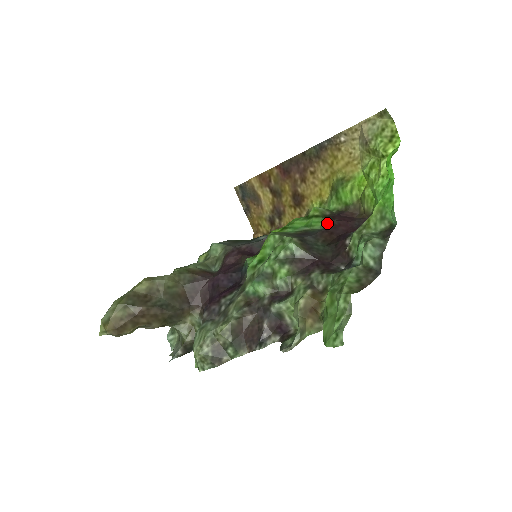
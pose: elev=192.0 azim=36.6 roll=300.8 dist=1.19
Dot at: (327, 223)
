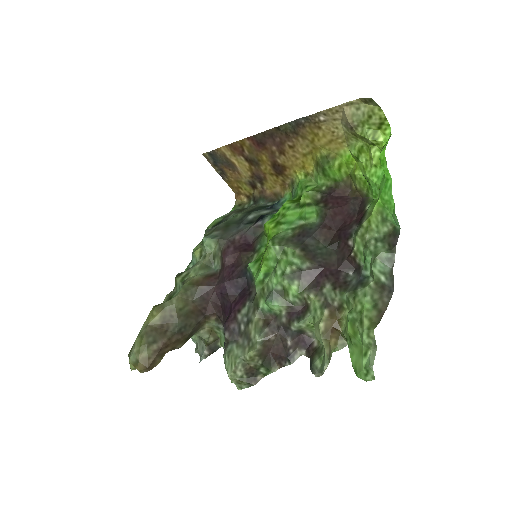
Dot at: (322, 214)
